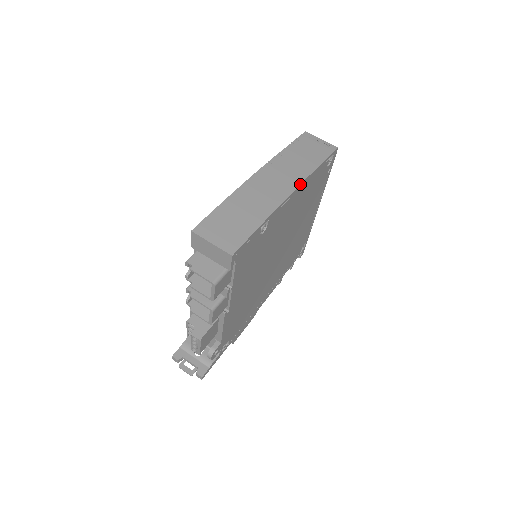
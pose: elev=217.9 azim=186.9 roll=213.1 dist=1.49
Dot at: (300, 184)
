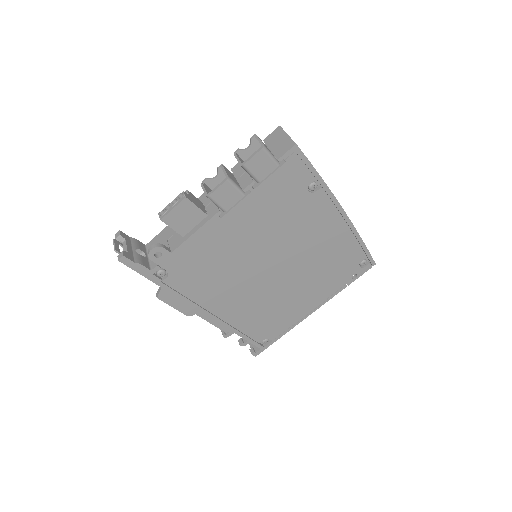
Dot at: occluded
